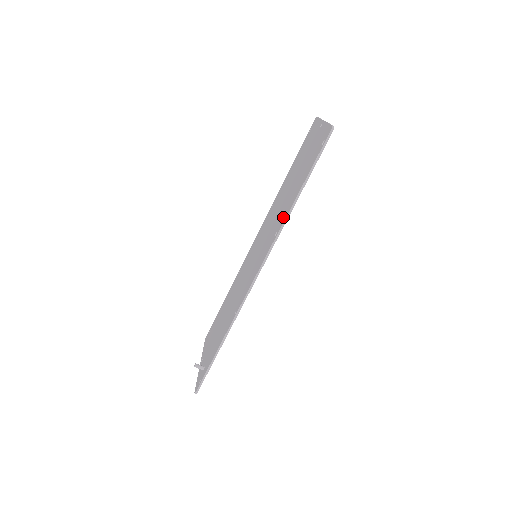
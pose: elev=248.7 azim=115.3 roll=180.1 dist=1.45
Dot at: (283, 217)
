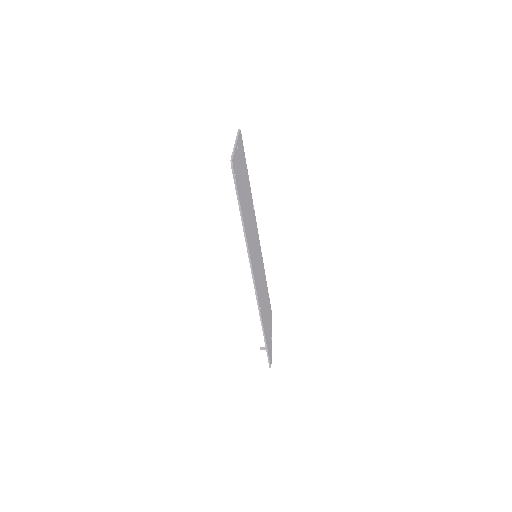
Dot at: occluded
